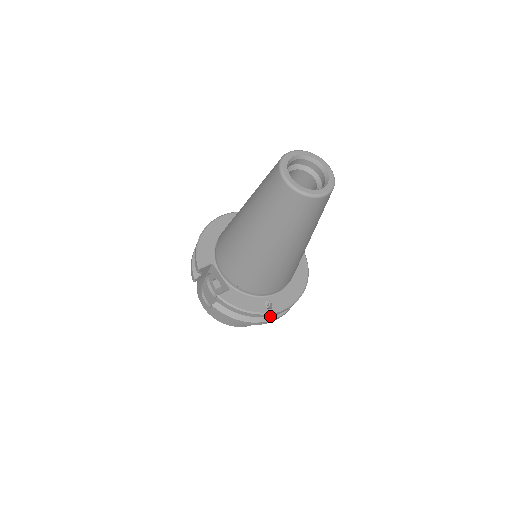
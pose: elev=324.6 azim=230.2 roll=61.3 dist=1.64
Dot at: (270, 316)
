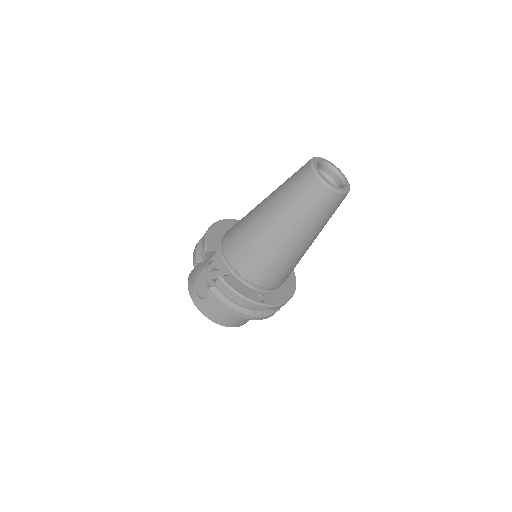
Dot at: (258, 312)
